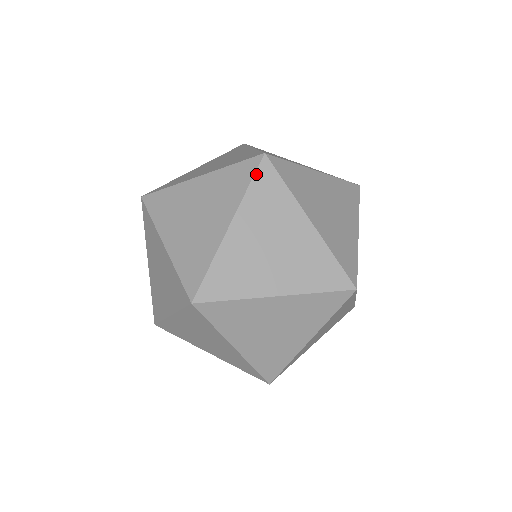
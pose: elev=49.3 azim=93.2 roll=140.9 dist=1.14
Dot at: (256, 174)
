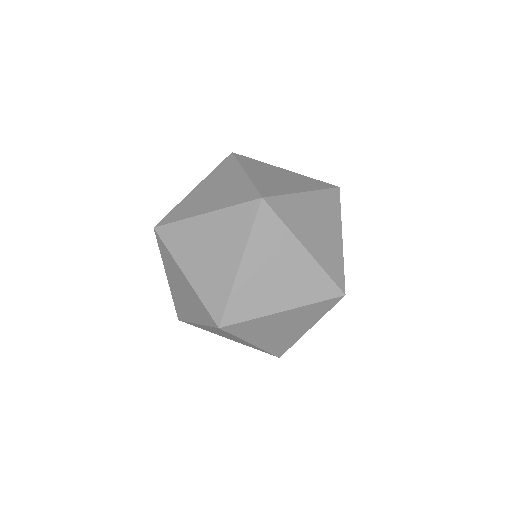
Dot at: (257, 217)
